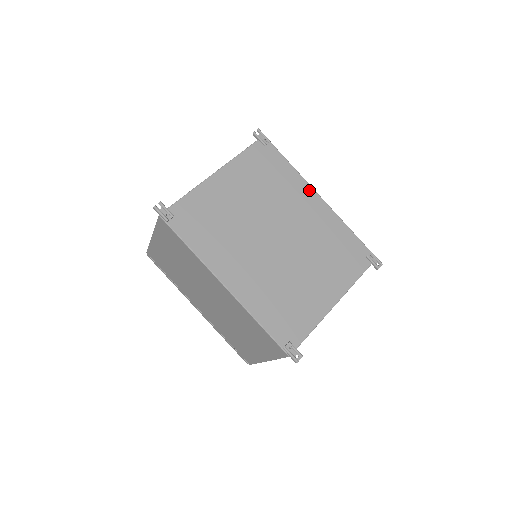
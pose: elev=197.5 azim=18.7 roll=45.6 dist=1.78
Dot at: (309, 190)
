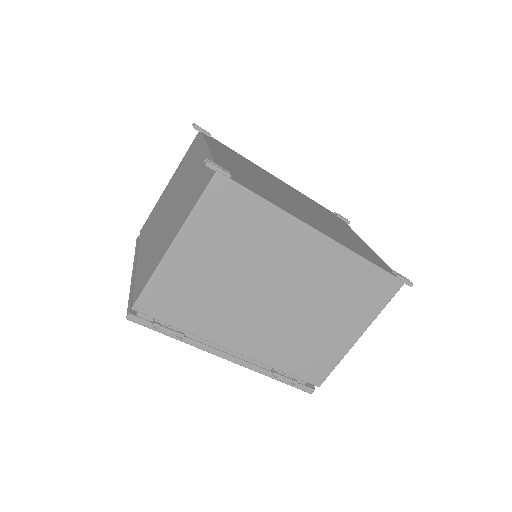
Dot at: (266, 171)
